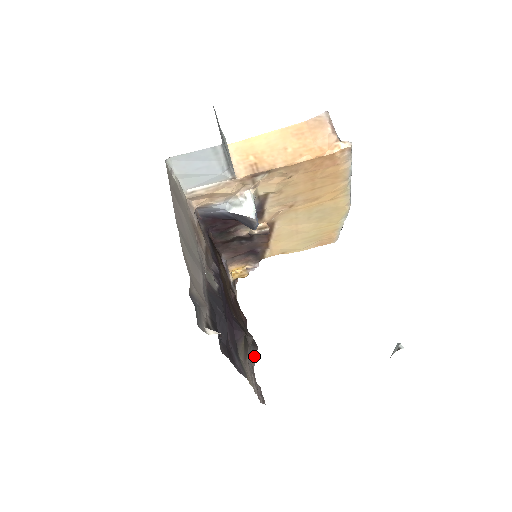
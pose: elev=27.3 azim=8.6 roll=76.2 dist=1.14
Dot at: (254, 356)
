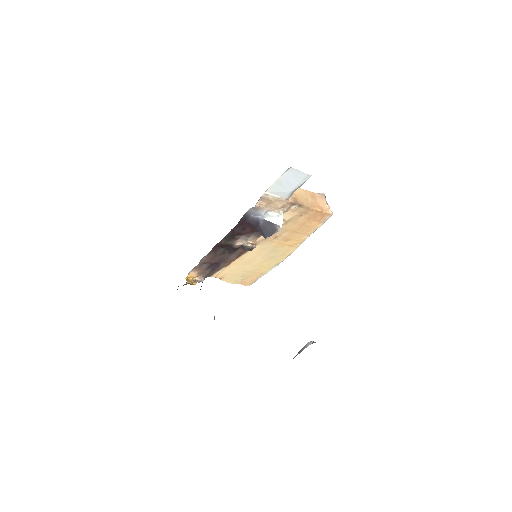
Dot at: occluded
